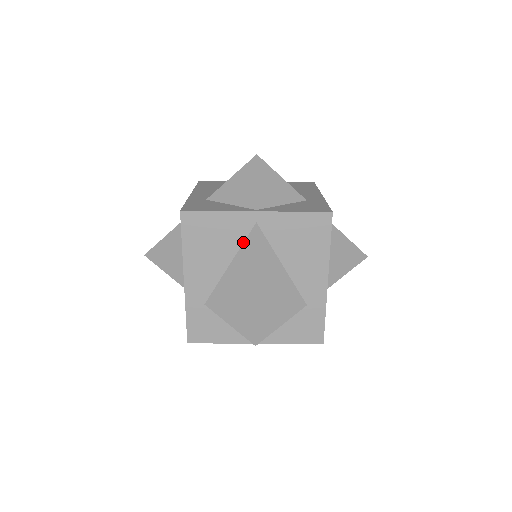
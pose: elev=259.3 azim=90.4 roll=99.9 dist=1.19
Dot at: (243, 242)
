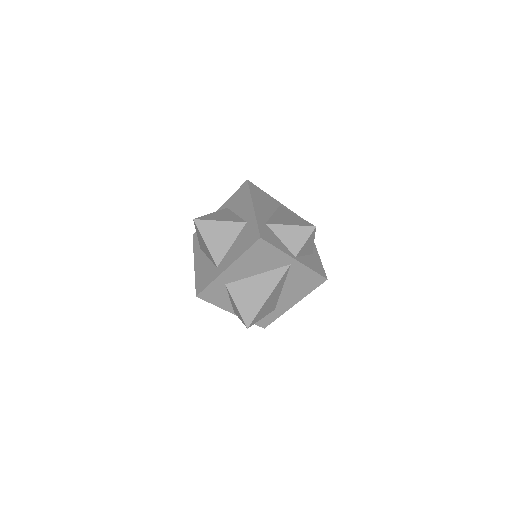
Dot at: (275, 268)
